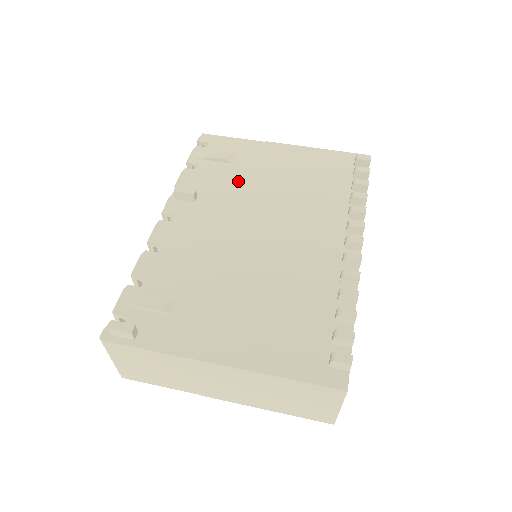
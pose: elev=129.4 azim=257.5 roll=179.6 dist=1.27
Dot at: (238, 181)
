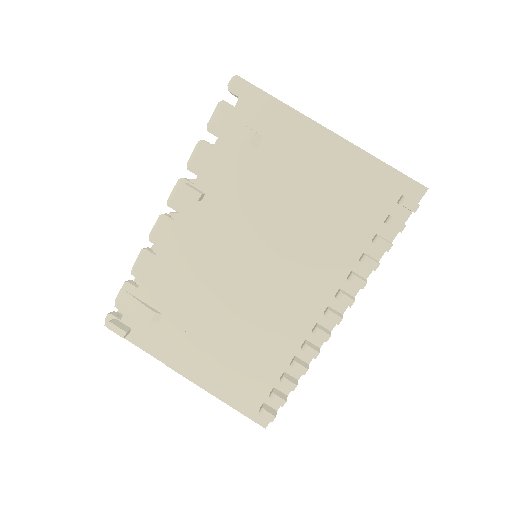
Dot at: (254, 182)
